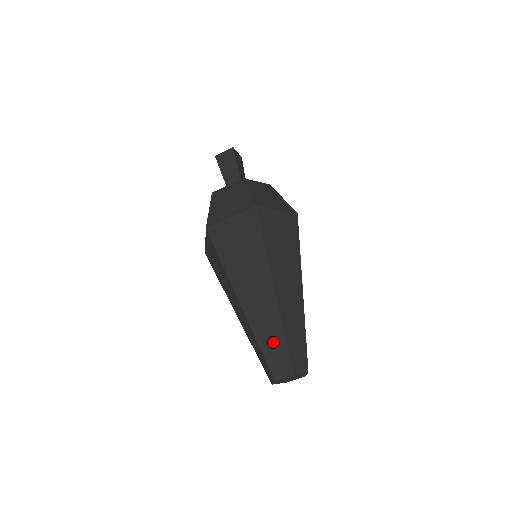
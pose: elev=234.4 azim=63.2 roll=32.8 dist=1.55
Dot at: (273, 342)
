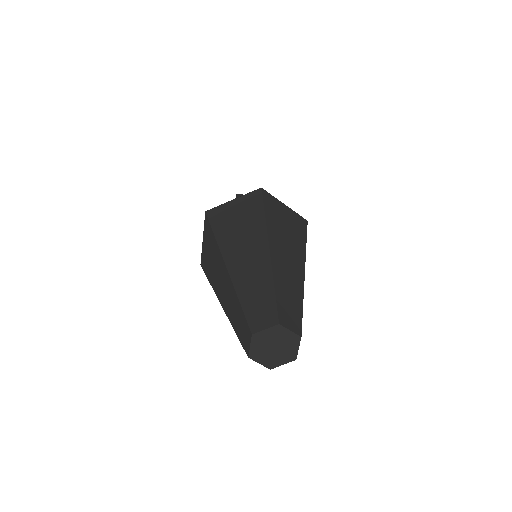
Dot at: (237, 316)
